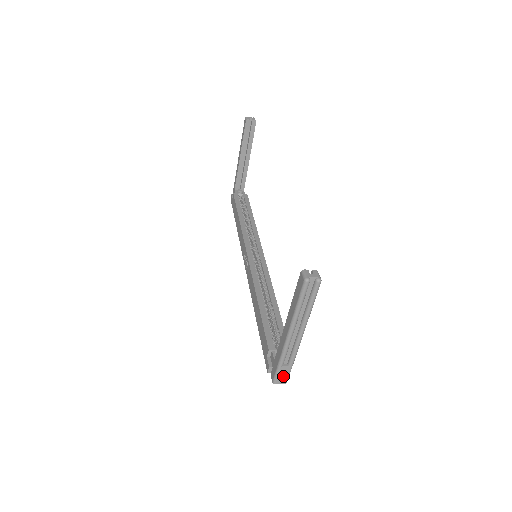
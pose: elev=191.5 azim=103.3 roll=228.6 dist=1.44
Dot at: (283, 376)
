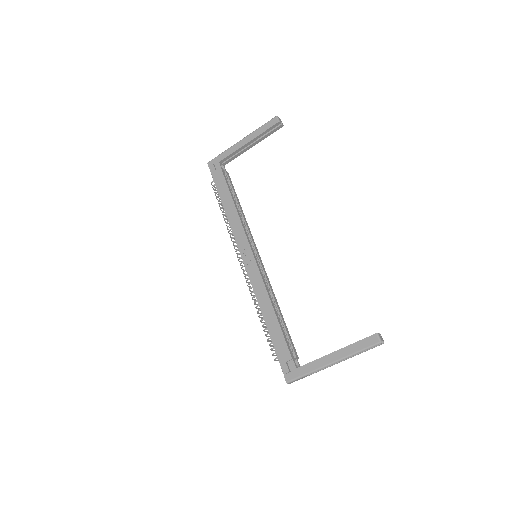
Dot at: (297, 380)
